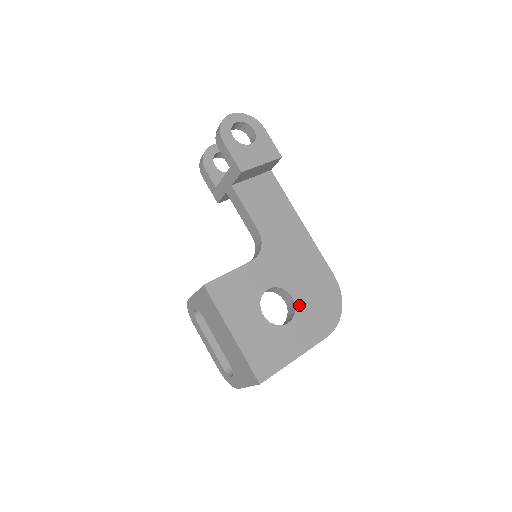
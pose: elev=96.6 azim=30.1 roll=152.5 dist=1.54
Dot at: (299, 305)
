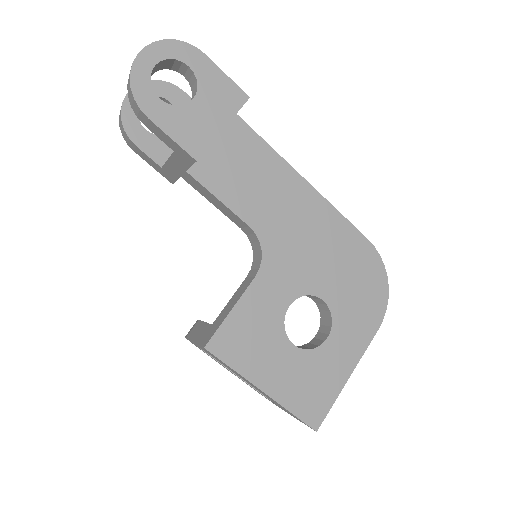
Dot at: (334, 306)
